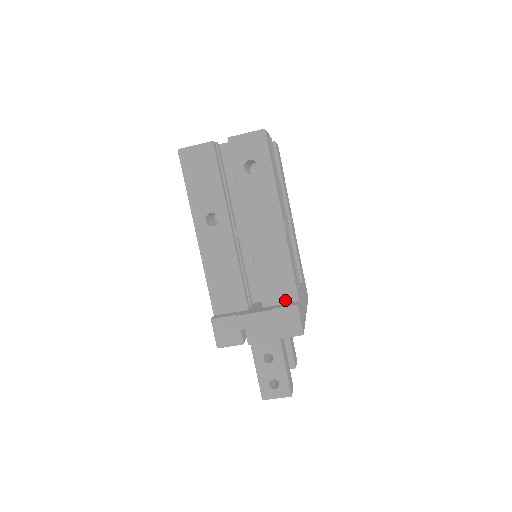
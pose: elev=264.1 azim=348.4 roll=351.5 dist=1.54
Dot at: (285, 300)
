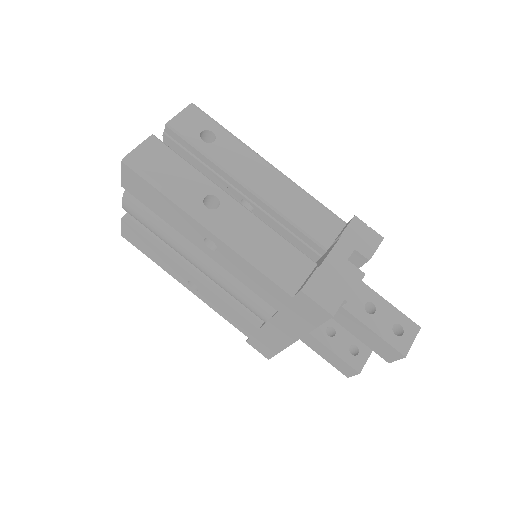
Dot at: (337, 229)
